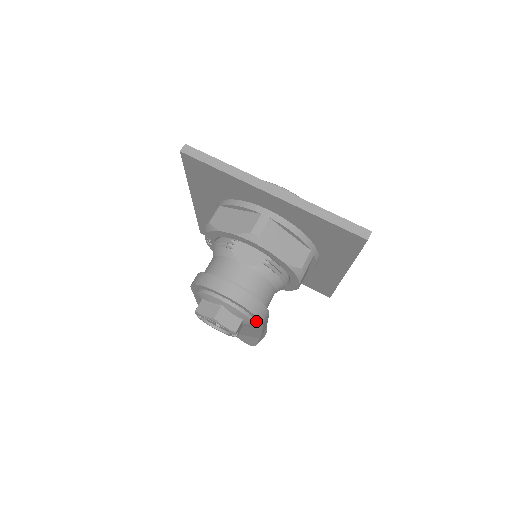
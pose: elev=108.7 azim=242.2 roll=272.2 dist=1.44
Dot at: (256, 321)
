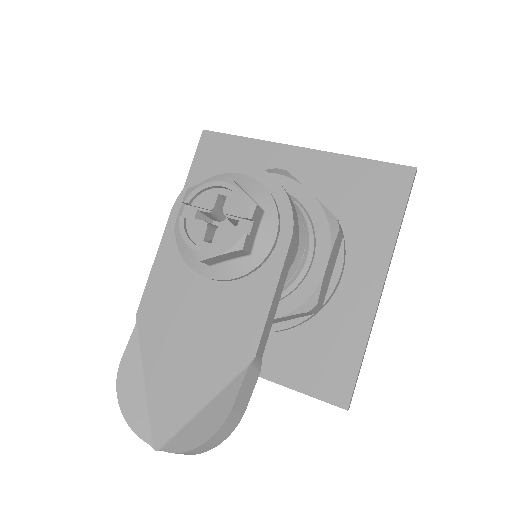
Dot at: (280, 234)
